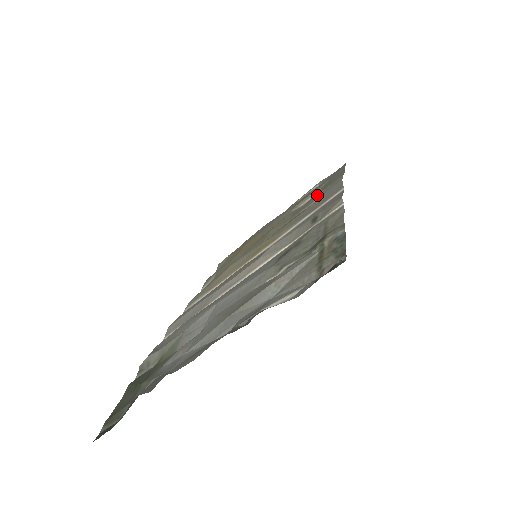
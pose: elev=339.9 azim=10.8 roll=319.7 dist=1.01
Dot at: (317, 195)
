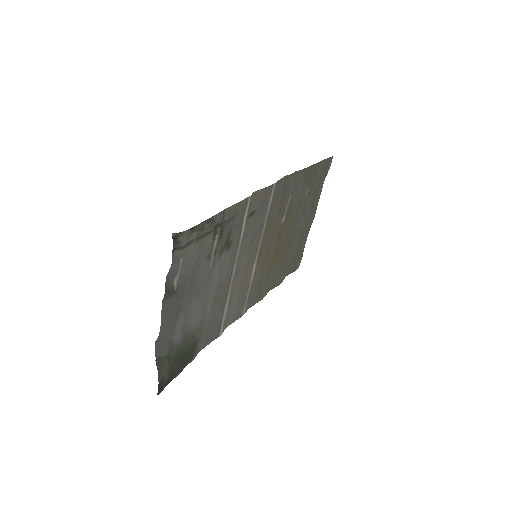
Dot at: (294, 194)
